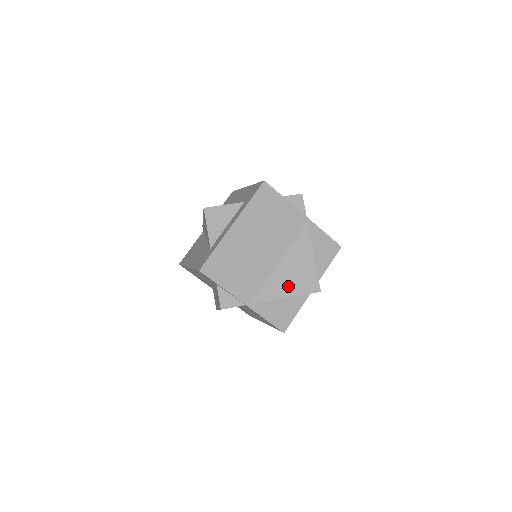
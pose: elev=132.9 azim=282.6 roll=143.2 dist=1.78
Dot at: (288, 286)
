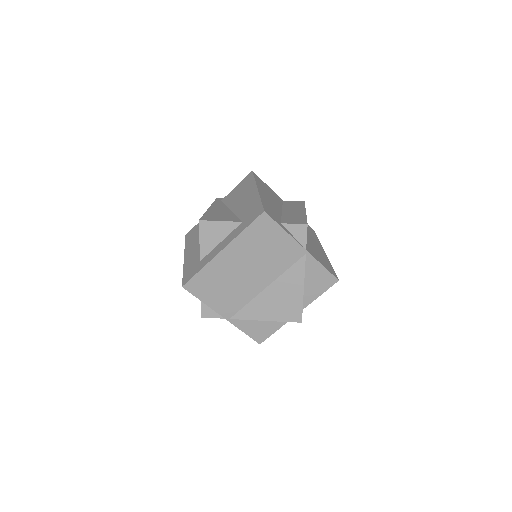
Dot at: (270, 311)
